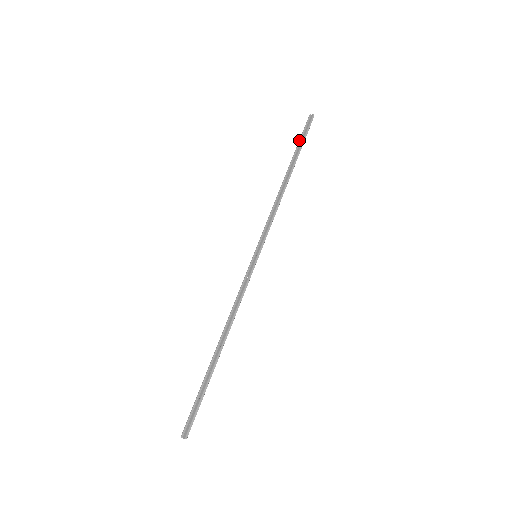
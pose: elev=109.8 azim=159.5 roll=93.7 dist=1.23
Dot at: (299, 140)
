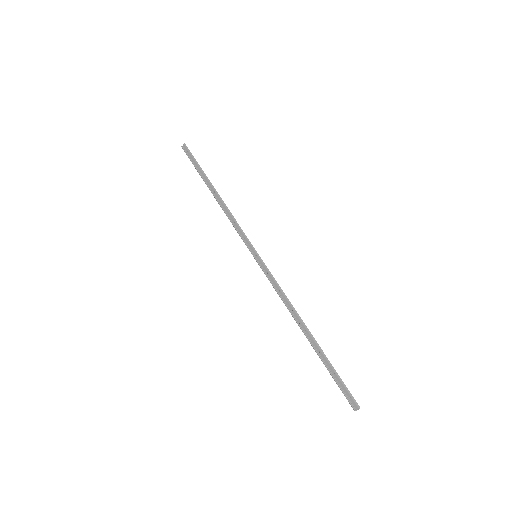
Dot at: (194, 166)
